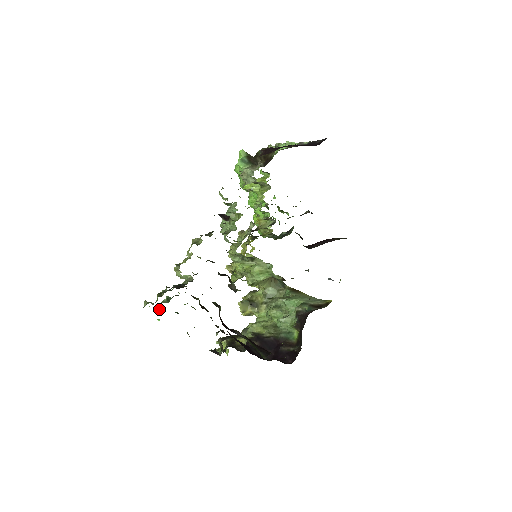
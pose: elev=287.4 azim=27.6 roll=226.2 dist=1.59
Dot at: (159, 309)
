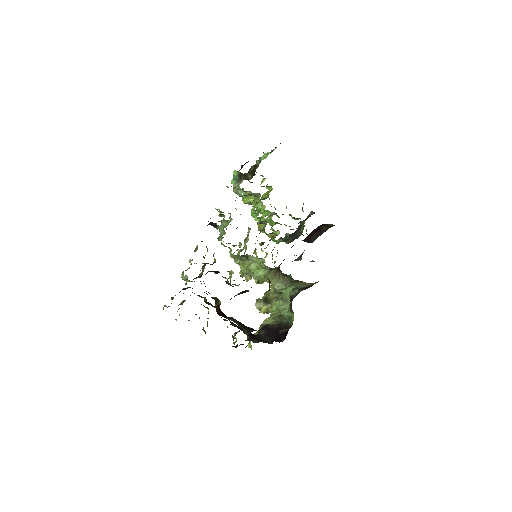
Dot at: (177, 311)
